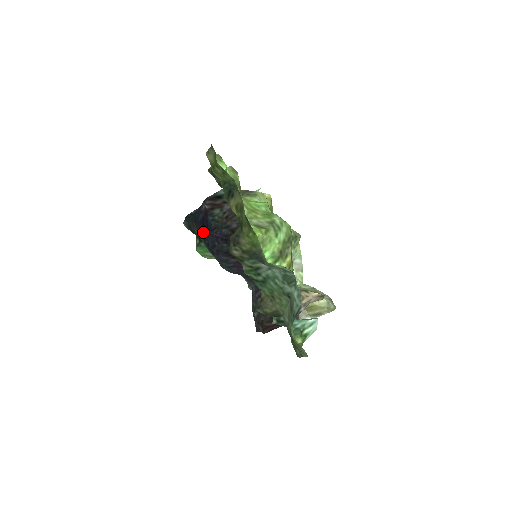
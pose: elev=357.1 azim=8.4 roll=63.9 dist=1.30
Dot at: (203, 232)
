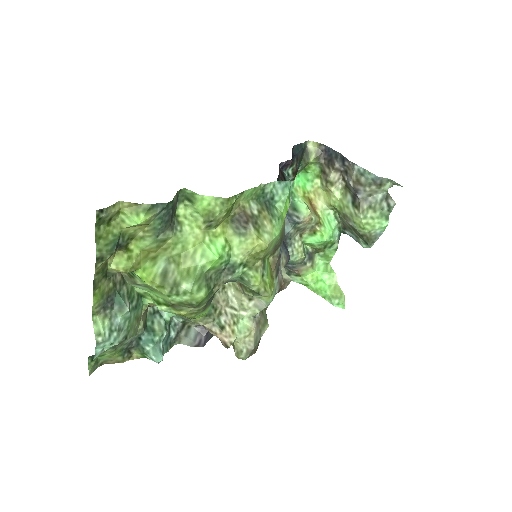
Dot at: occluded
